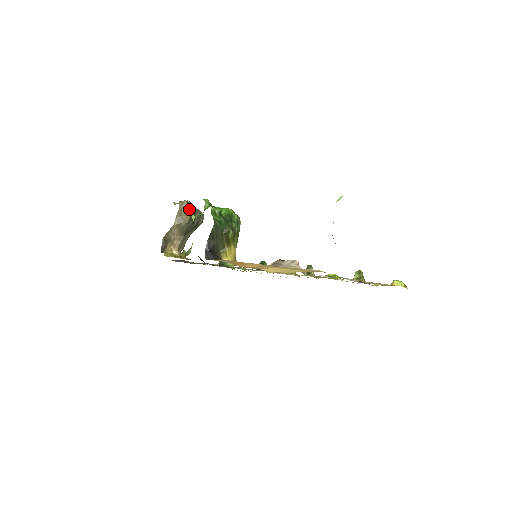
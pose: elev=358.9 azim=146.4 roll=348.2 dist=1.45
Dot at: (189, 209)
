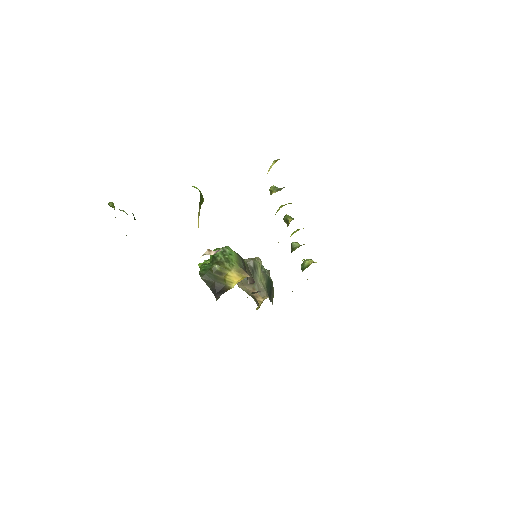
Dot at: occluded
